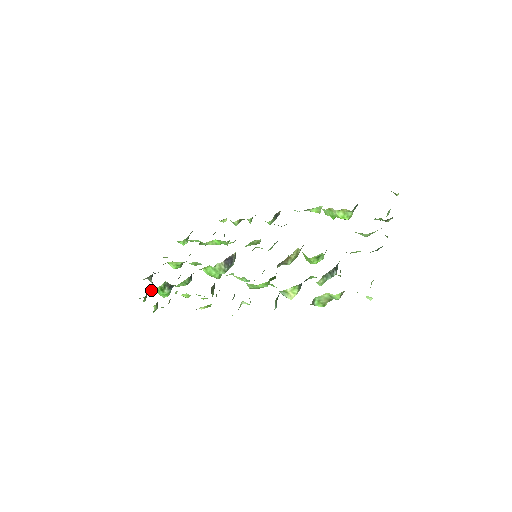
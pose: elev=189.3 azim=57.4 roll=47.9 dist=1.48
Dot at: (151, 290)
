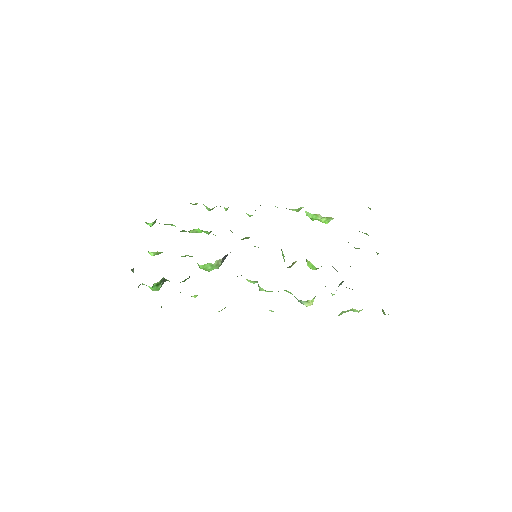
Dot at: occluded
